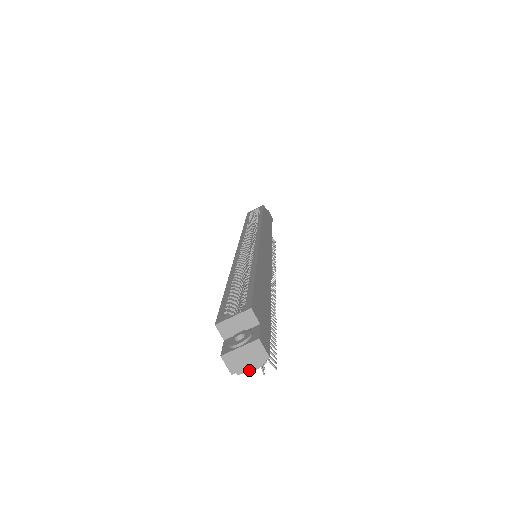
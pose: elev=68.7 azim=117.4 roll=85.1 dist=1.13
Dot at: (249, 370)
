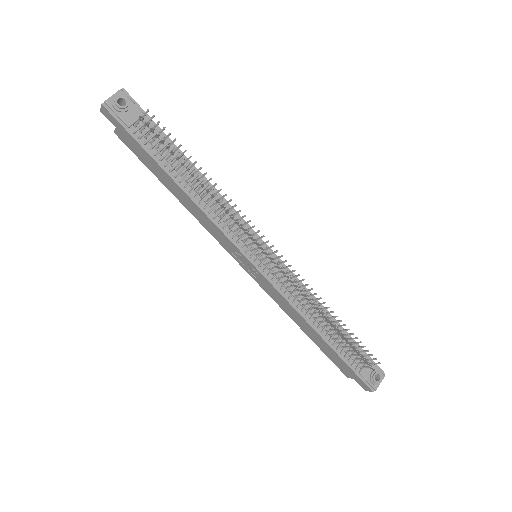
Dot at: (111, 96)
